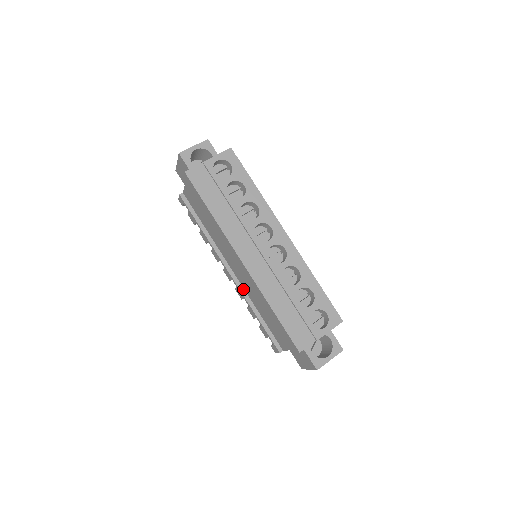
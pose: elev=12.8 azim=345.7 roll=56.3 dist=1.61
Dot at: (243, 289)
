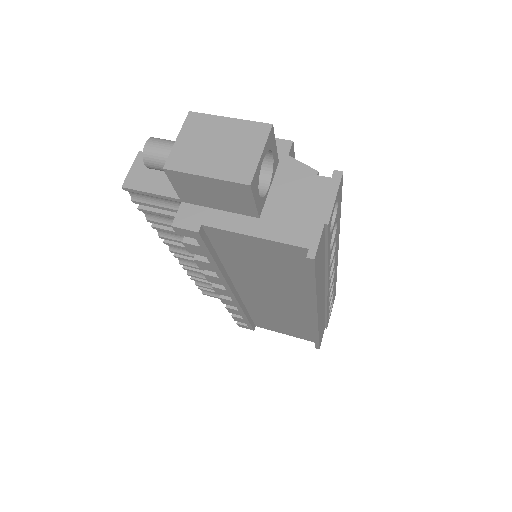
Dot at: (241, 301)
